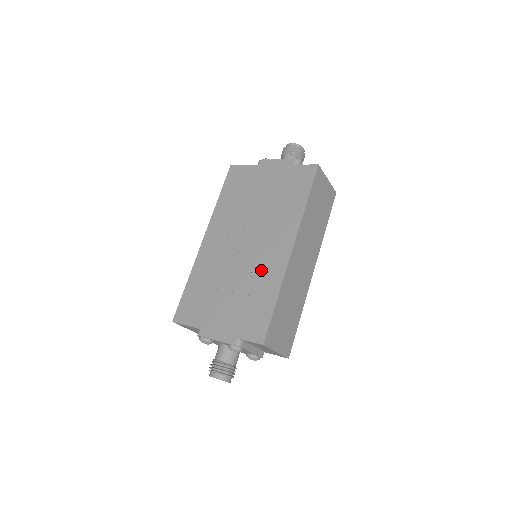
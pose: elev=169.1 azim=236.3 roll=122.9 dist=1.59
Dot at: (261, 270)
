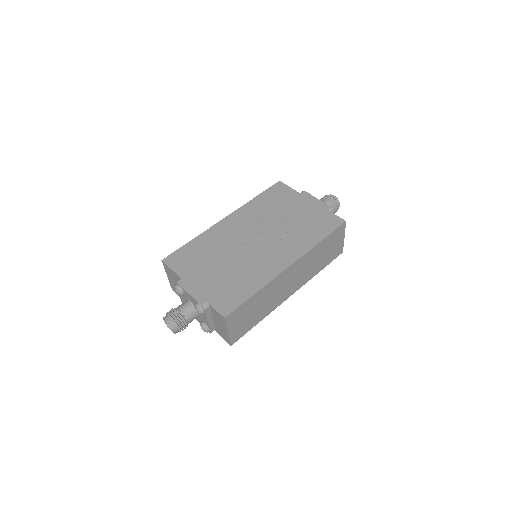
Dot at: (257, 265)
